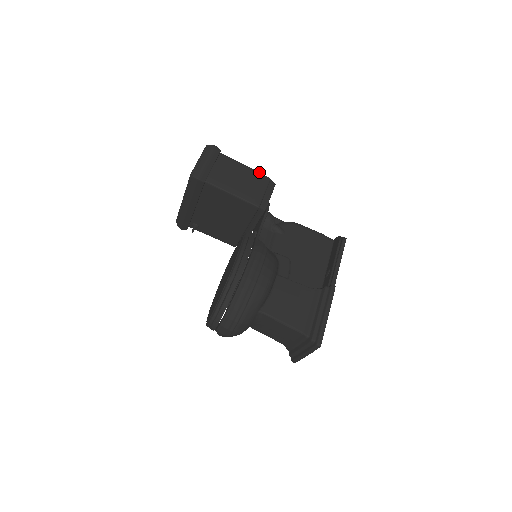
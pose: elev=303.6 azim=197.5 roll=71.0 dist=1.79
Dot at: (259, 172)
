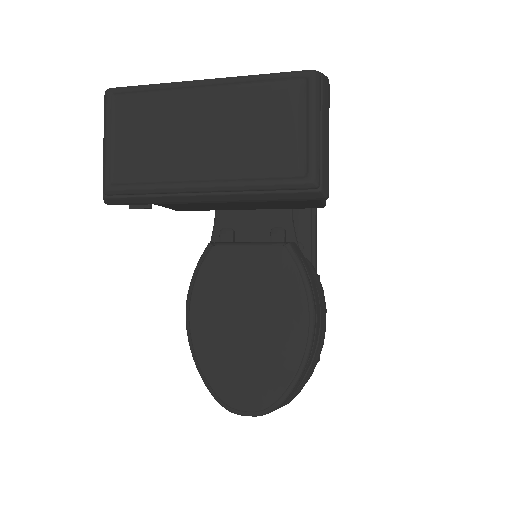
Dot at: occluded
